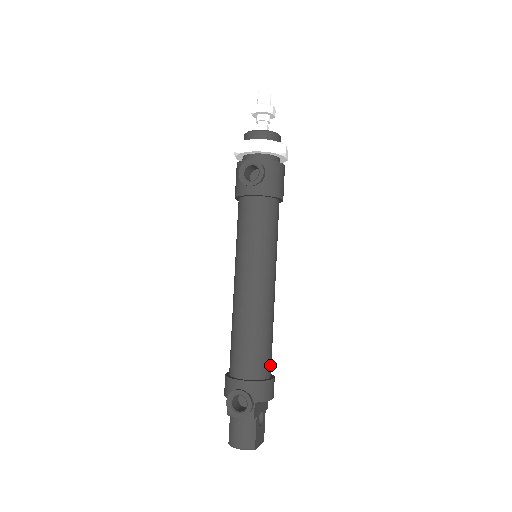
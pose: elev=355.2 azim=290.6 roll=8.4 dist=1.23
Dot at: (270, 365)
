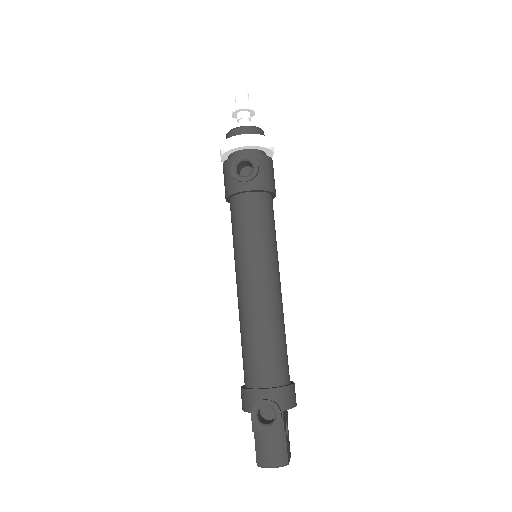
Dot at: (288, 369)
